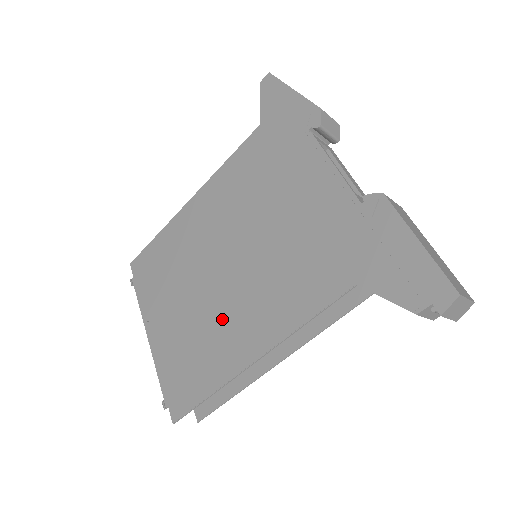
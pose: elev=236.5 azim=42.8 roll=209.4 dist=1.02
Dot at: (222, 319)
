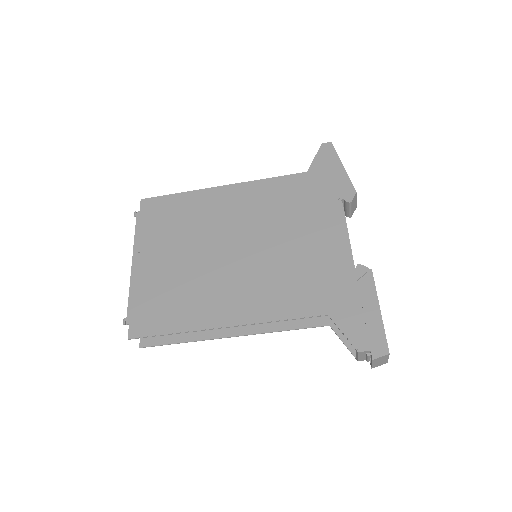
Dot at: (212, 285)
